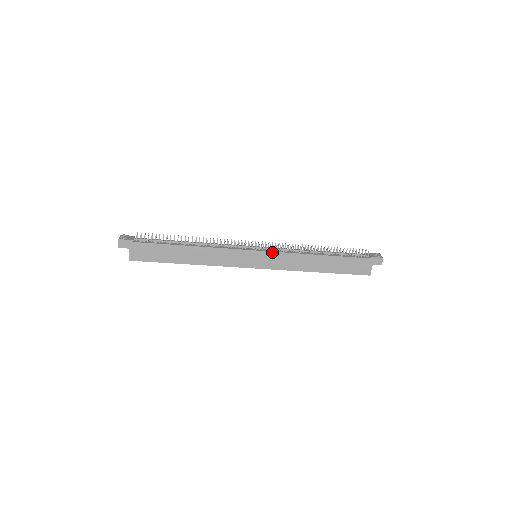
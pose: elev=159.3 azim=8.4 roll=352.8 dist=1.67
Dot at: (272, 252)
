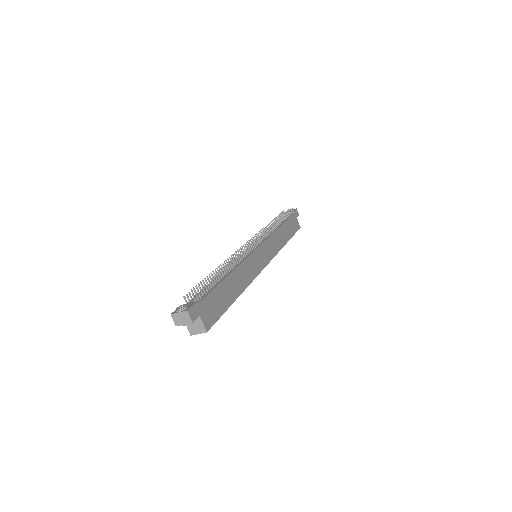
Dot at: (264, 242)
